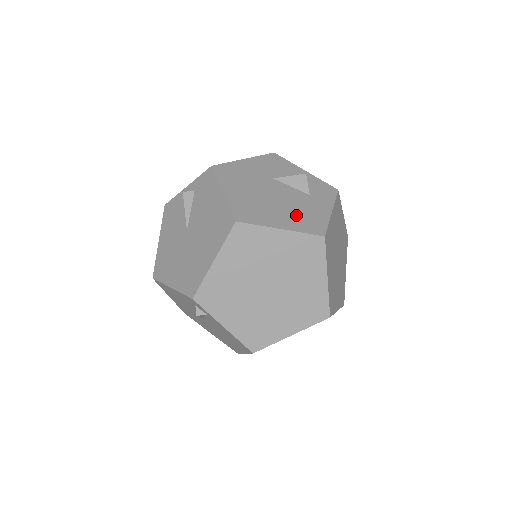
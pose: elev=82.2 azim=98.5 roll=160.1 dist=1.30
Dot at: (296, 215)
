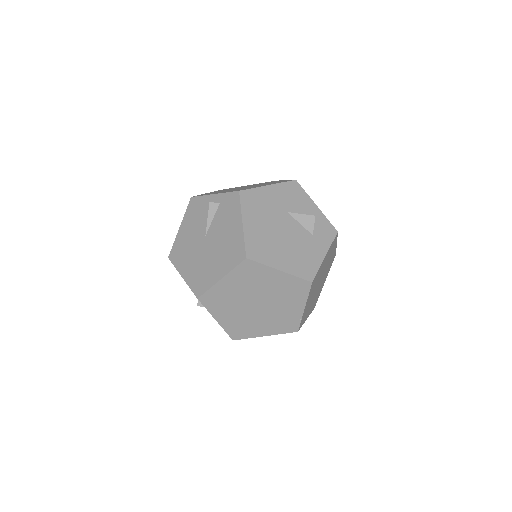
Dot at: (296, 257)
